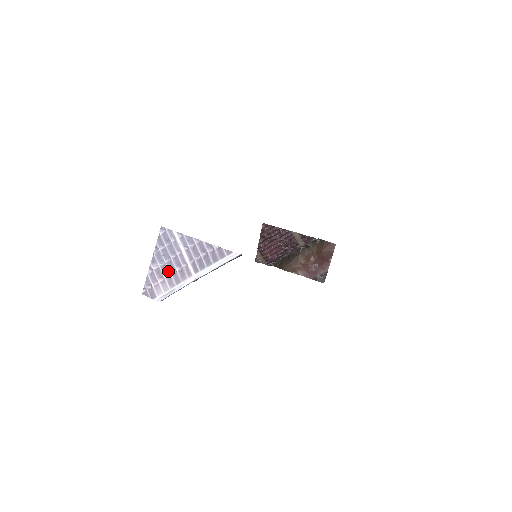
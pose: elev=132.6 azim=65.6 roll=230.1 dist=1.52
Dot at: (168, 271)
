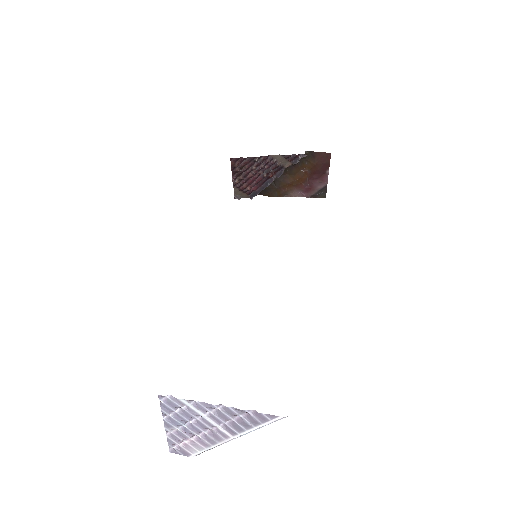
Dot at: (194, 434)
